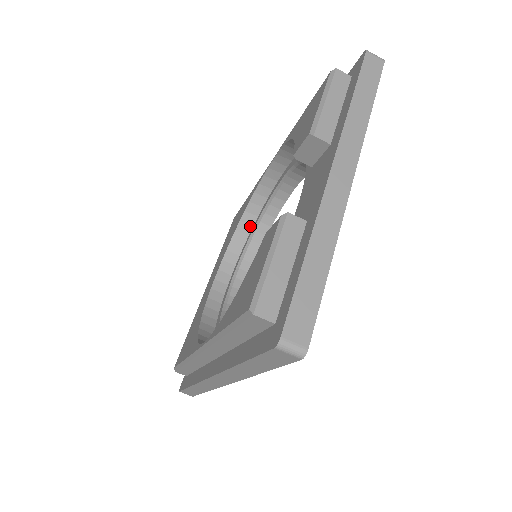
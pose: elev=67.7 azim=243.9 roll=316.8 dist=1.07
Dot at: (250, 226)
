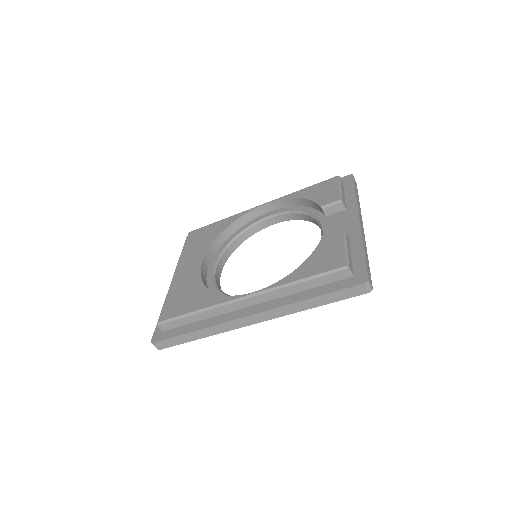
Dot at: (224, 239)
